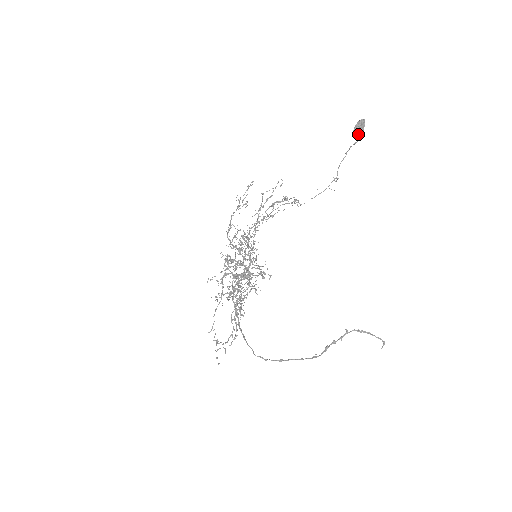
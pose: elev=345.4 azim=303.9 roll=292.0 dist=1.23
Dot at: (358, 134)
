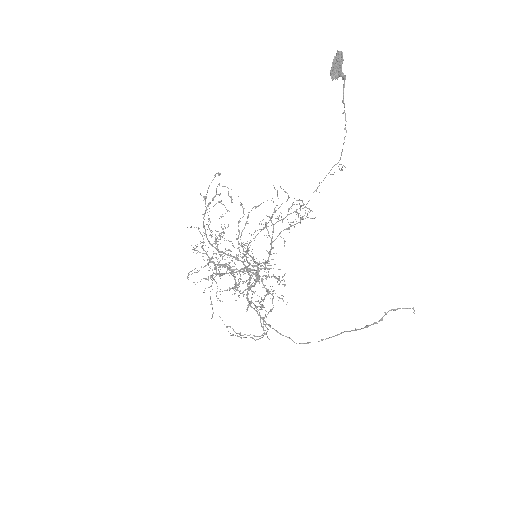
Dot at: (337, 77)
